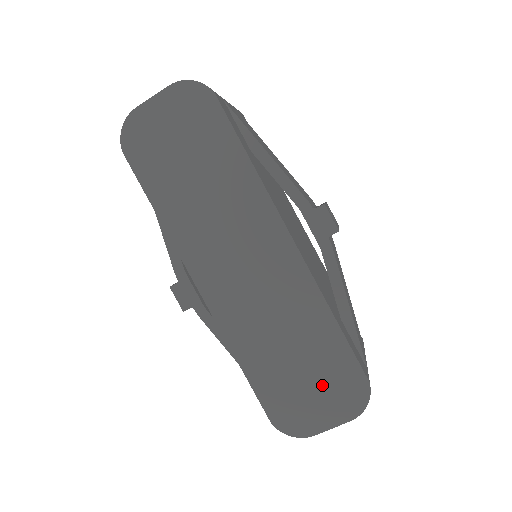
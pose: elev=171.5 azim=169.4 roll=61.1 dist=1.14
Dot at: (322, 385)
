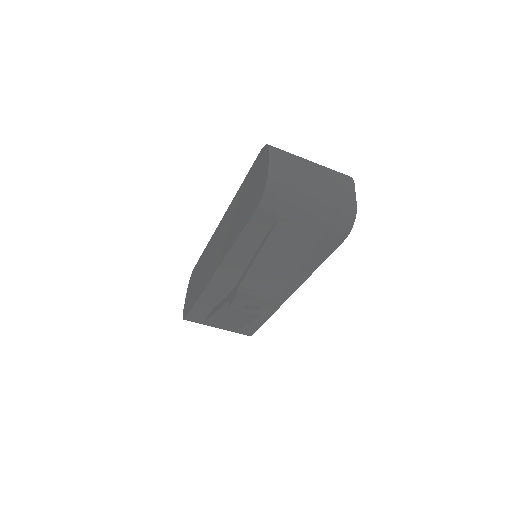
Dot at: (255, 179)
